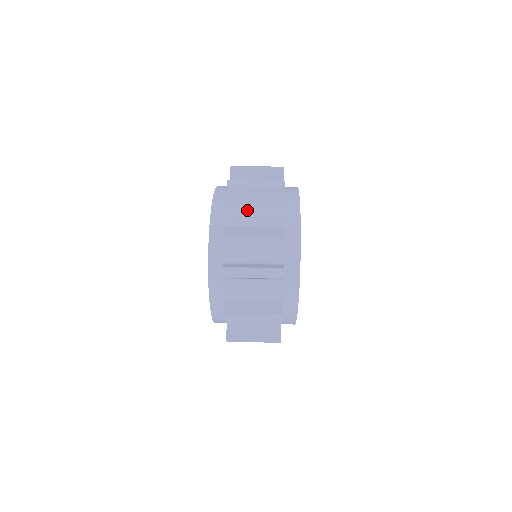
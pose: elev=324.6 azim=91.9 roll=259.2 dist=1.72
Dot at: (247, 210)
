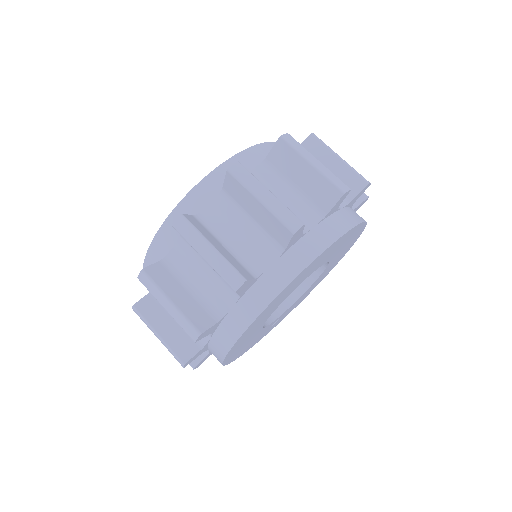
Dot at: (237, 218)
